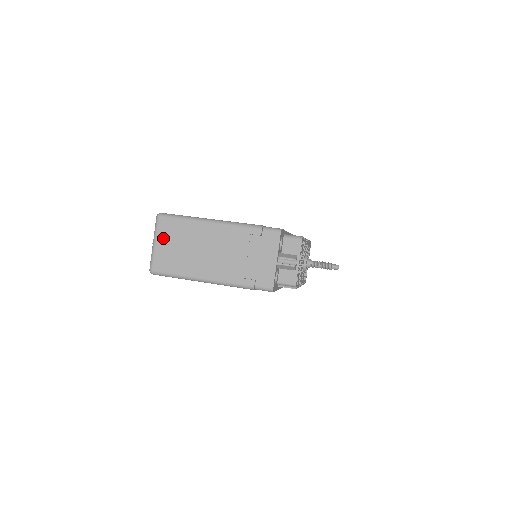
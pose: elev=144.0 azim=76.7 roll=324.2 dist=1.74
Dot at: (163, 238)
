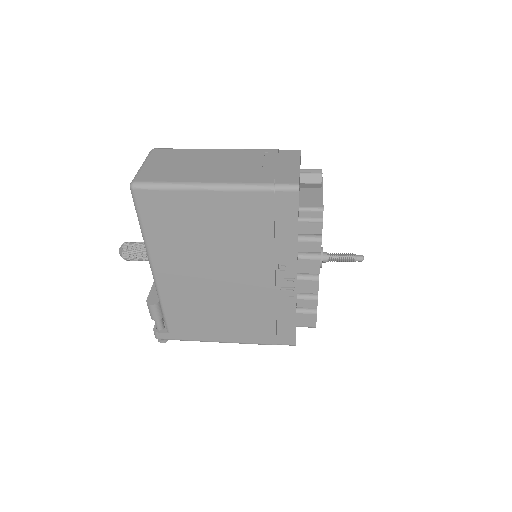
Dot at: (156, 160)
